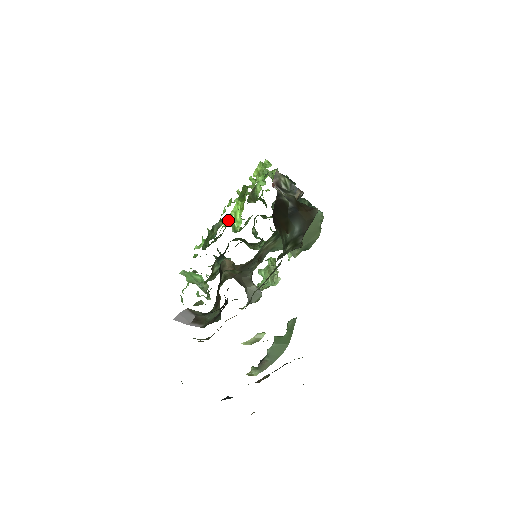
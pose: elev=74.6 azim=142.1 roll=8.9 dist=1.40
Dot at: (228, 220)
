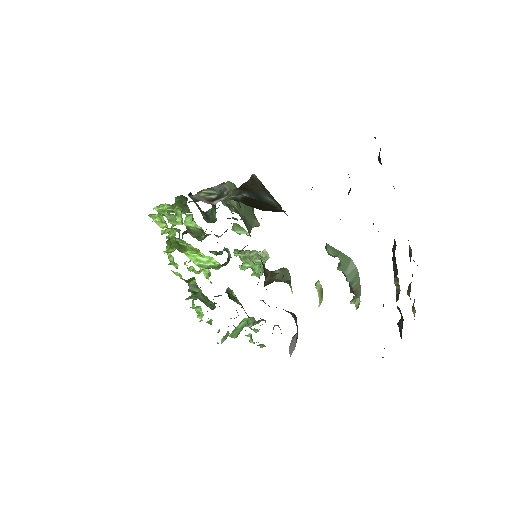
Dot at: (203, 270)
